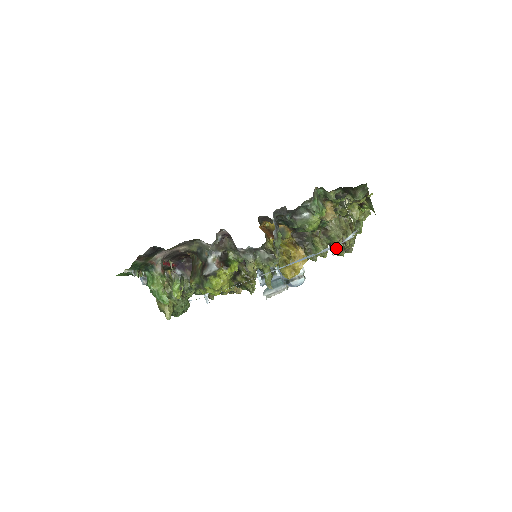
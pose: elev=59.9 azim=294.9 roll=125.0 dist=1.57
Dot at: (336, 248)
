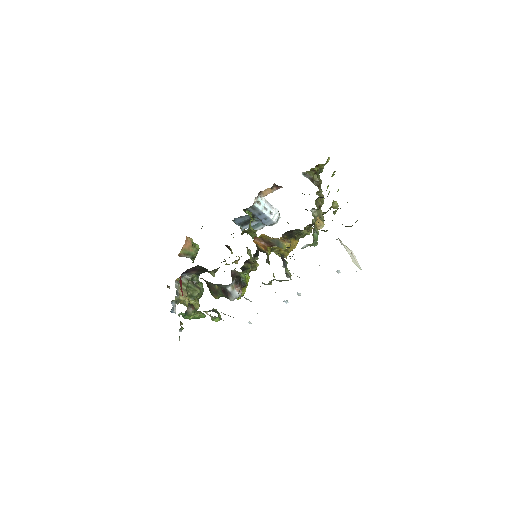
Dot at: occluded
